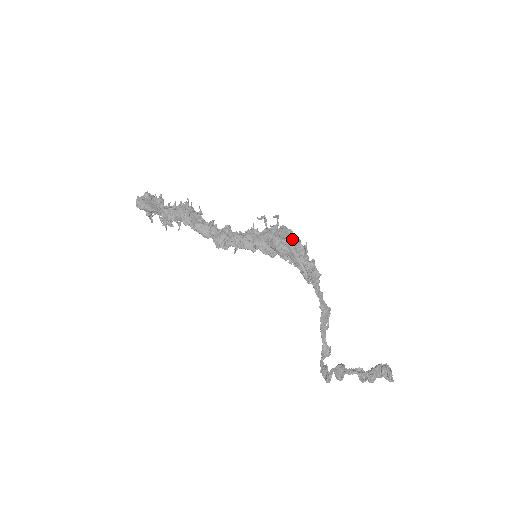
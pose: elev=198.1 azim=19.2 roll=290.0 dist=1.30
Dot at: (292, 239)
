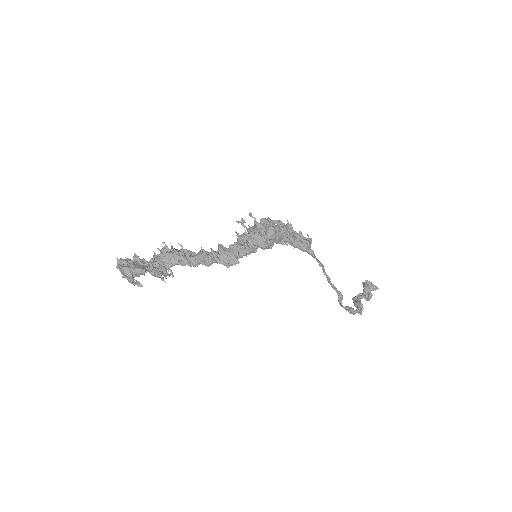
Dot at: (279, 224)
